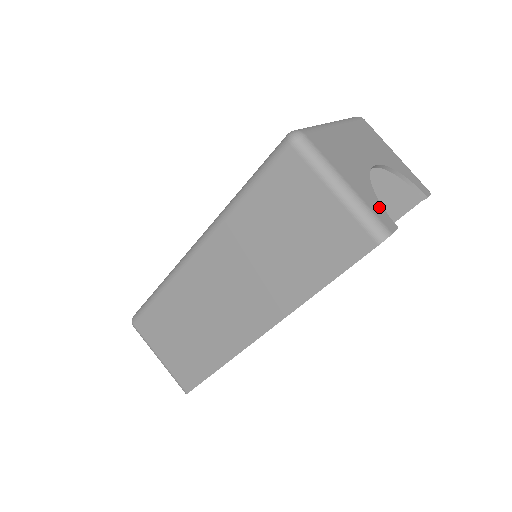
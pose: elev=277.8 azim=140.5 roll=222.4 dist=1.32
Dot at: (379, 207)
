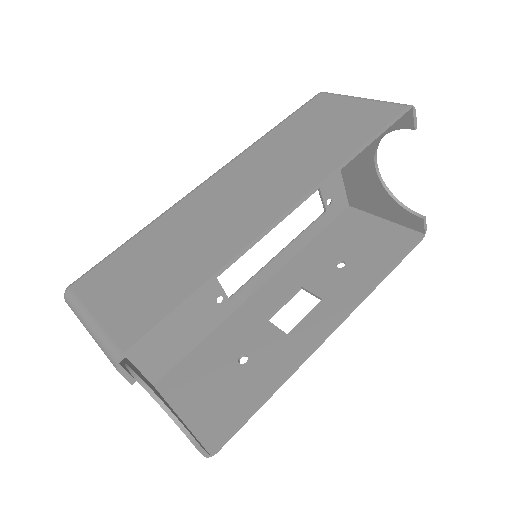
Dot at: (397, 122)
